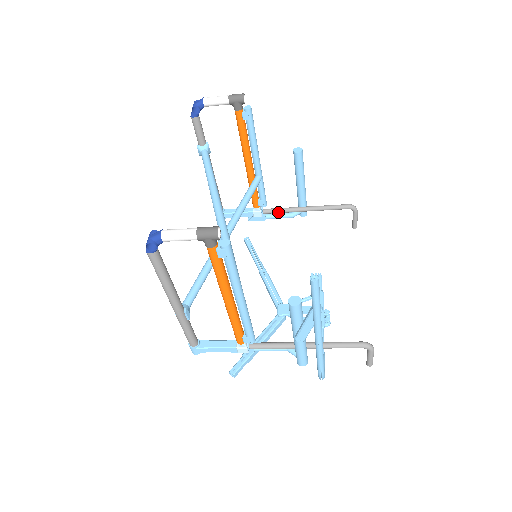
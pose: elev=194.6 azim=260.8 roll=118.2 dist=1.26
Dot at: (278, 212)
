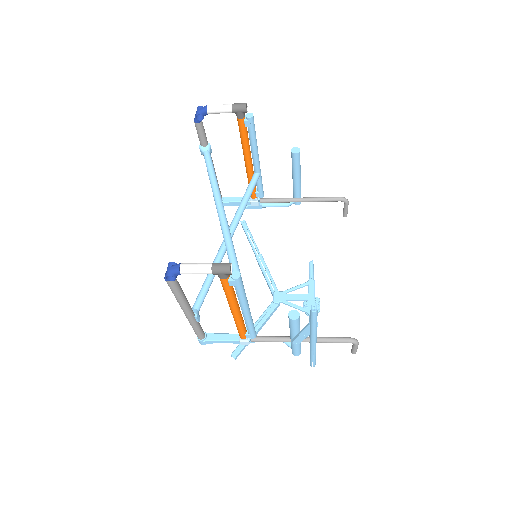
Dot at: (274, 202)
